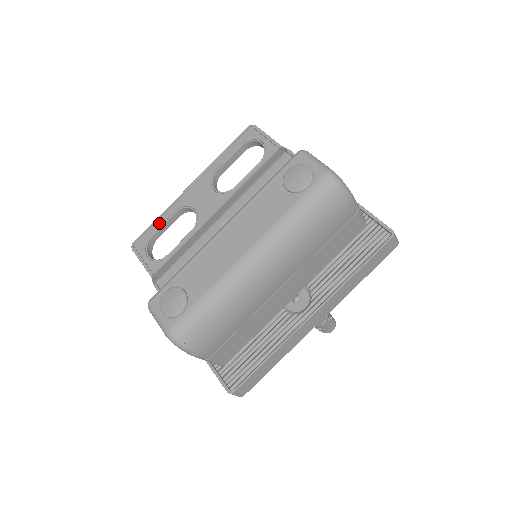
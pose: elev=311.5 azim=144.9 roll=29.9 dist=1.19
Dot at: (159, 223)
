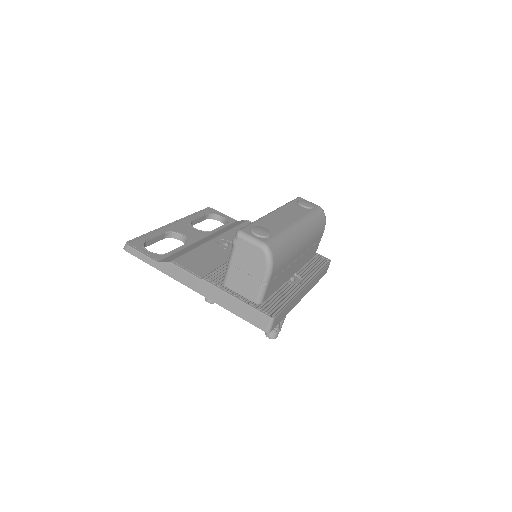
Dot at: (151, 235)
